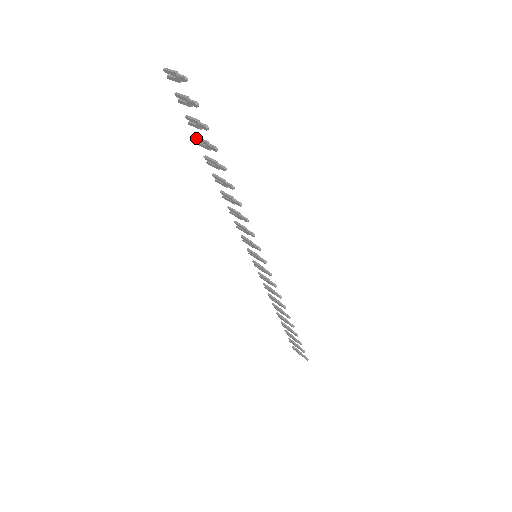
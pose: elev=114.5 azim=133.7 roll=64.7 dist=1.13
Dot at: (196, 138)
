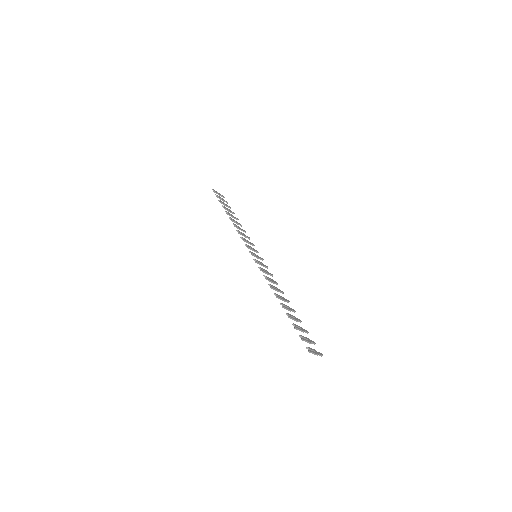
Dot at: occluded
